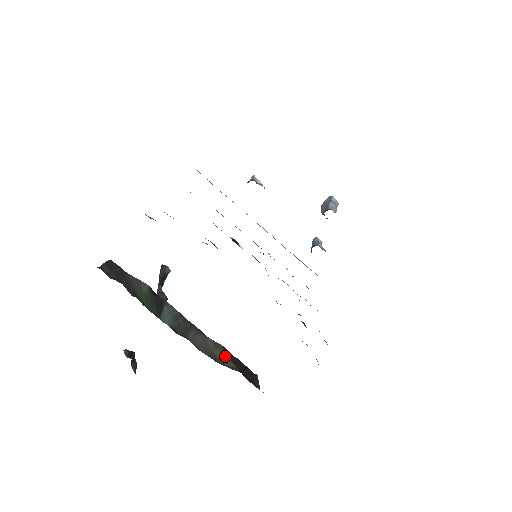
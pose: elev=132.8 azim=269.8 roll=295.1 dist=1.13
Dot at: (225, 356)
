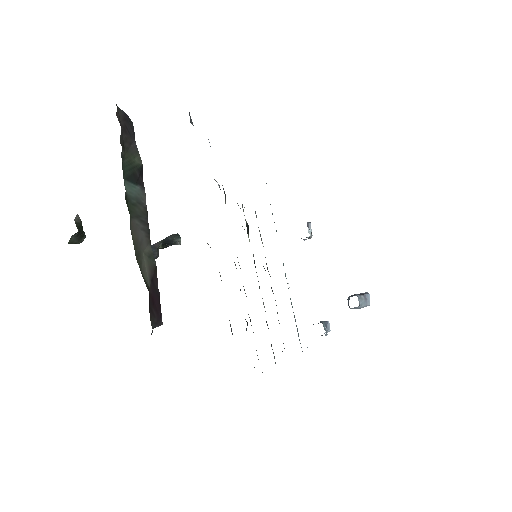
Dot at: (149, 269)
